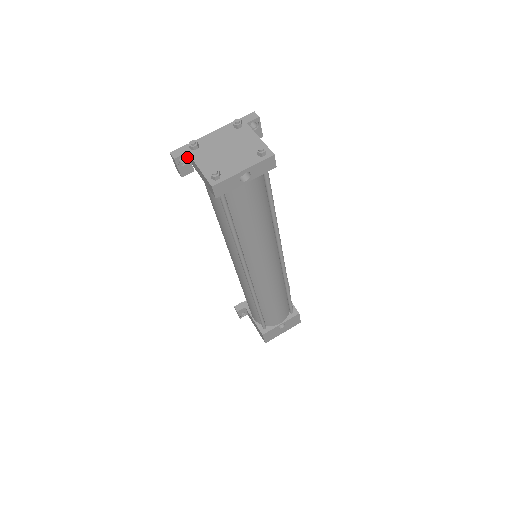
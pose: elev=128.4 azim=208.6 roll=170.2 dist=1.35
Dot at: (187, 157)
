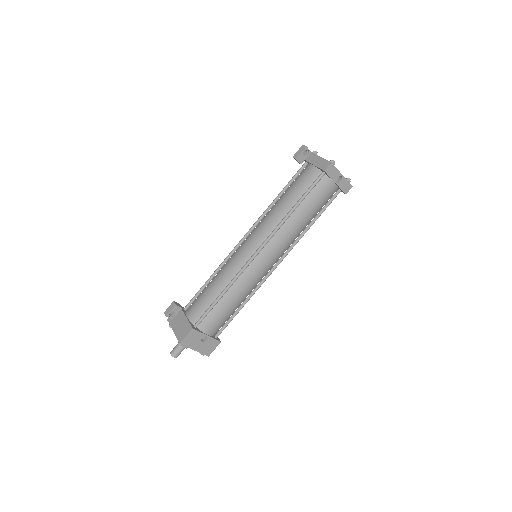
Dot at: (308, 154)
